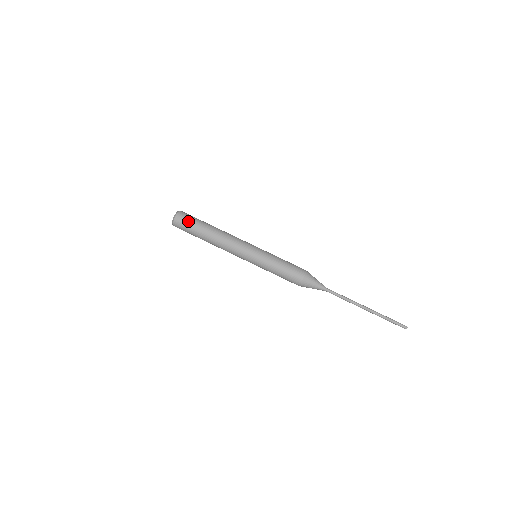
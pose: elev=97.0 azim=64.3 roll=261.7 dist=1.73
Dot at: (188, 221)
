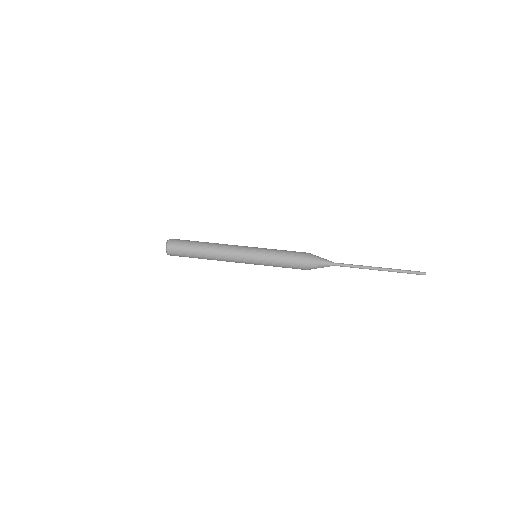
Dot at: (181, 242)
